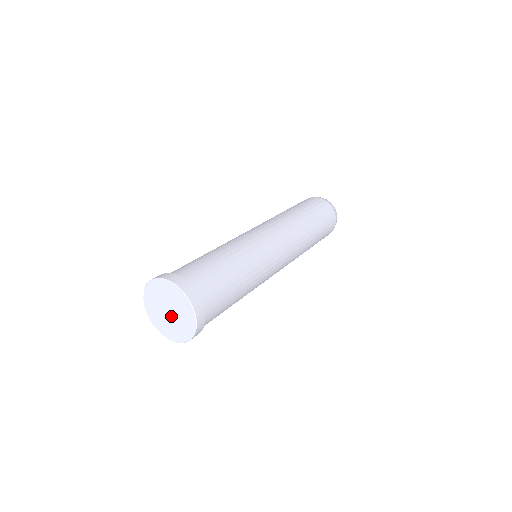
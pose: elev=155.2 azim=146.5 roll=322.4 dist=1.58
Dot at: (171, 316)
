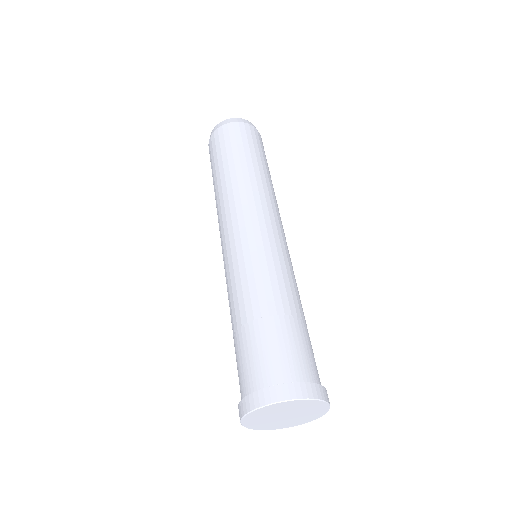
Dot at: (292, 415)
